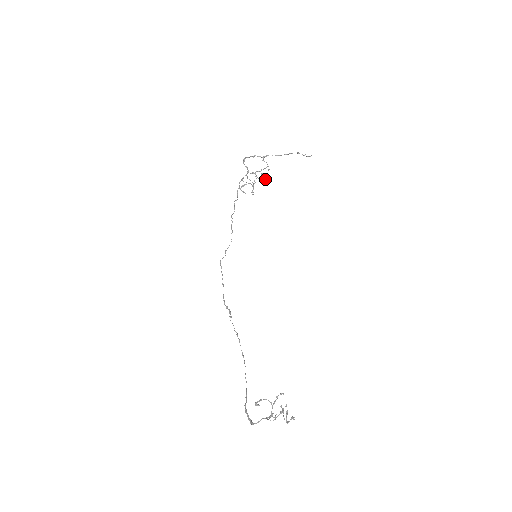
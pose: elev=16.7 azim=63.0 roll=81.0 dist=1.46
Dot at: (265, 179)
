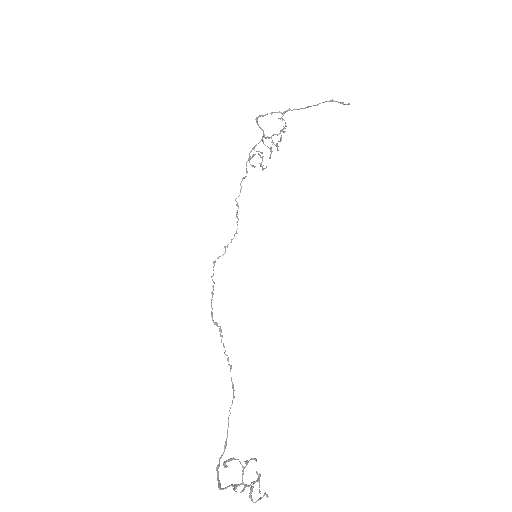
Dot at: (278, 146)
